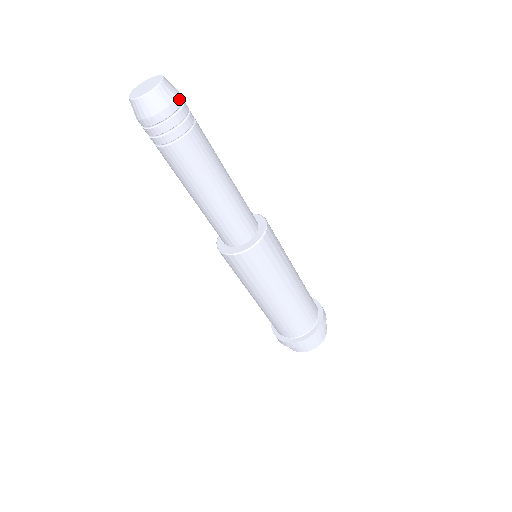
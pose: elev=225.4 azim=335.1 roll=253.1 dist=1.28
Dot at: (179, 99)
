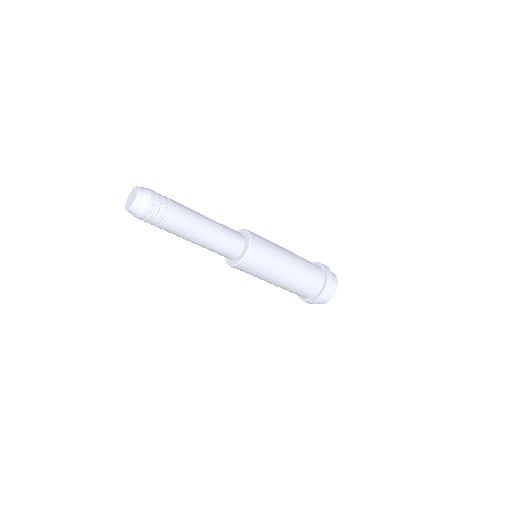
Dot at: (153, 192)
